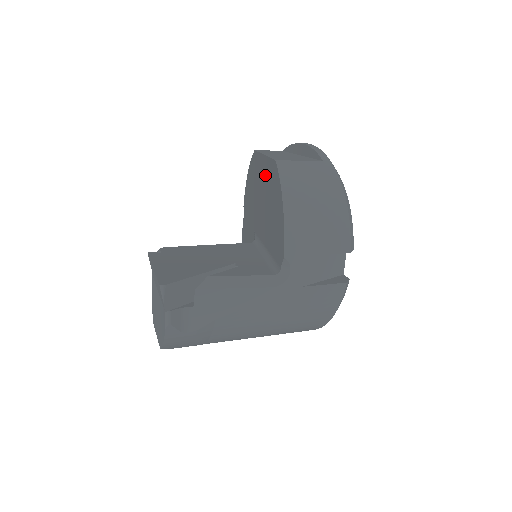
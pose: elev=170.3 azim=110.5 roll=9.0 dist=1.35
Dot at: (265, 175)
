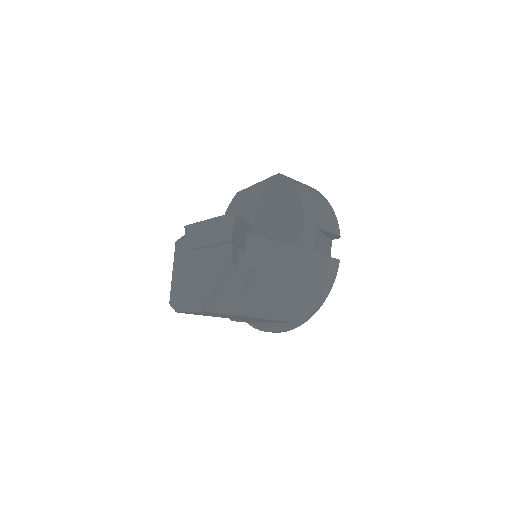
Dot at: (261, 194)
